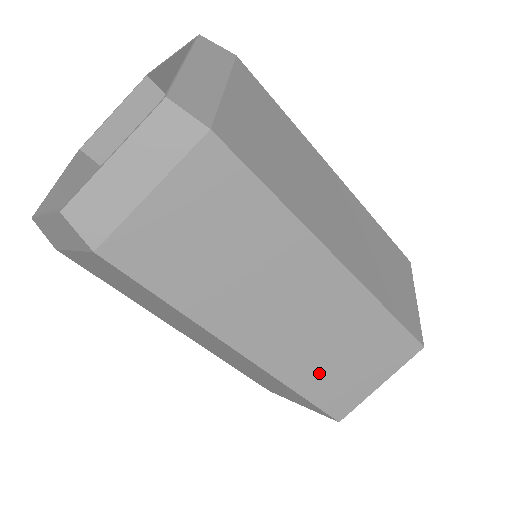
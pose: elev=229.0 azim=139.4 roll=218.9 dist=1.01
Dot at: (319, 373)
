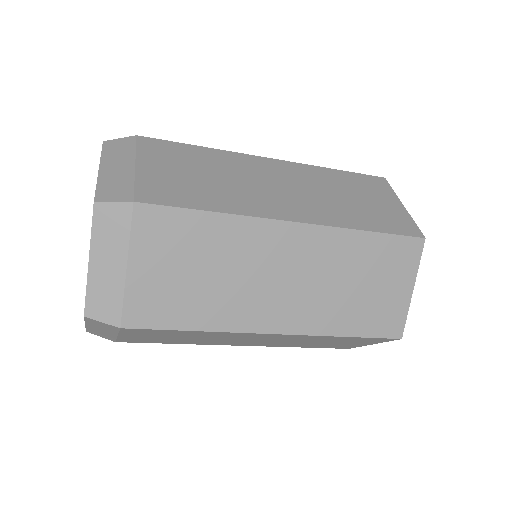
Dot at: (310, 345)
